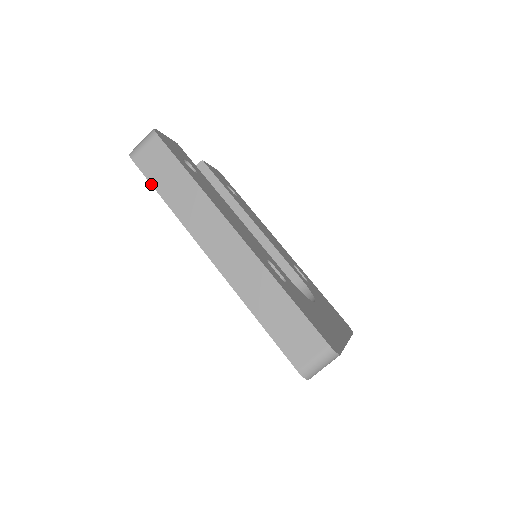
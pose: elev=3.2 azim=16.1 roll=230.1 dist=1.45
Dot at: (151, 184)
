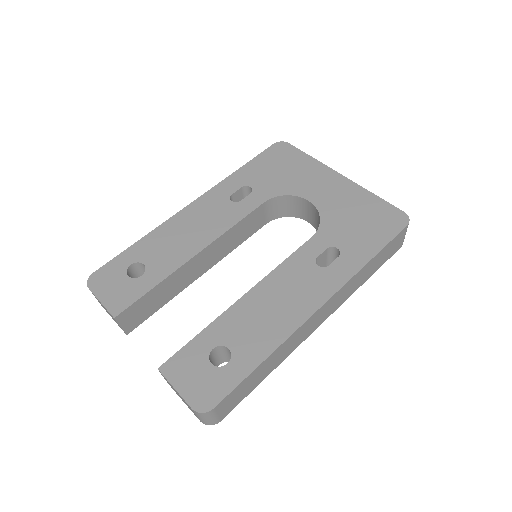
Dot at: occluded
